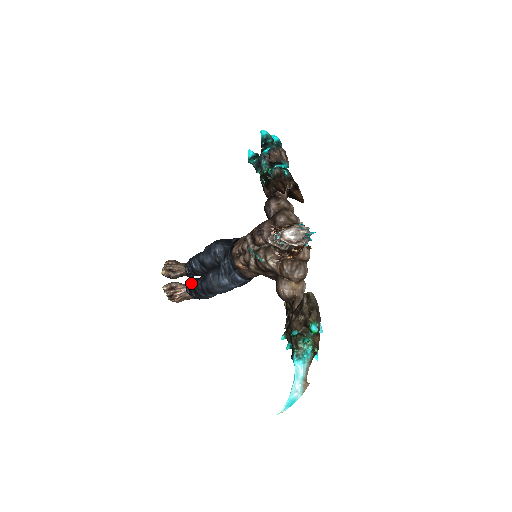
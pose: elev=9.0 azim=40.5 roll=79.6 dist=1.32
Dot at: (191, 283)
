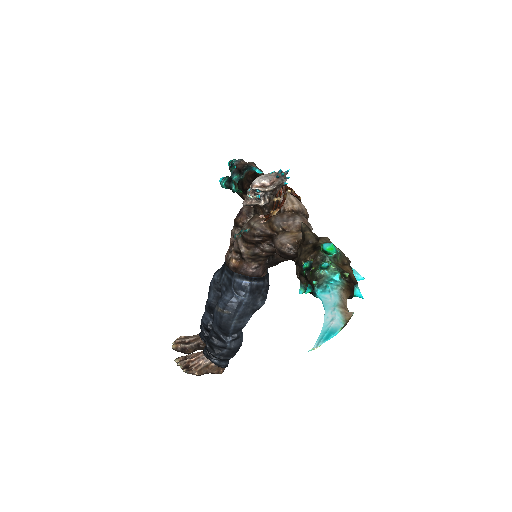
Dot at: occluded
